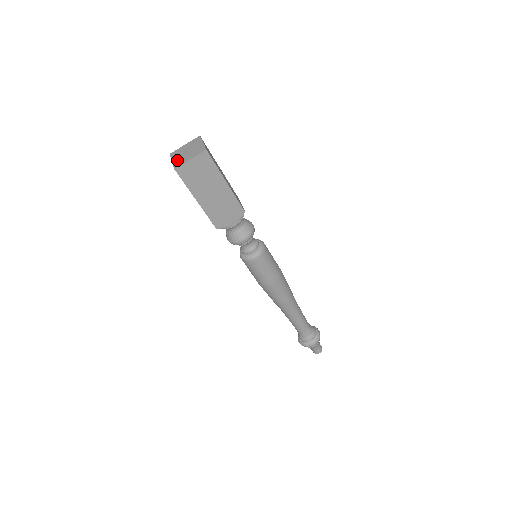
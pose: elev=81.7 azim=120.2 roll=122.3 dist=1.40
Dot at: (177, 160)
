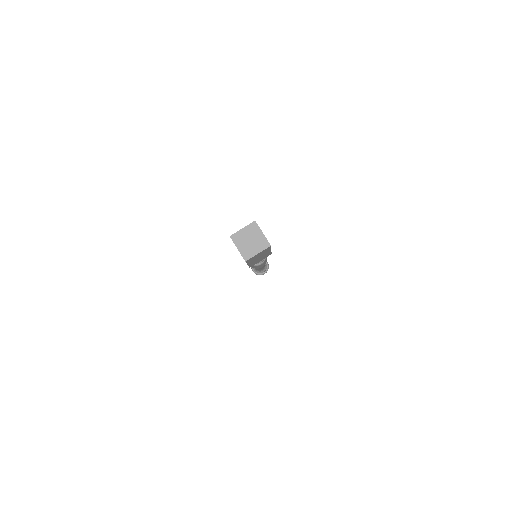
Dot at: (244, 250)
